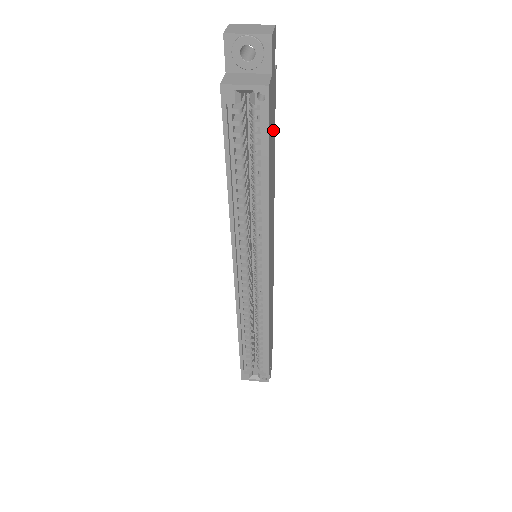
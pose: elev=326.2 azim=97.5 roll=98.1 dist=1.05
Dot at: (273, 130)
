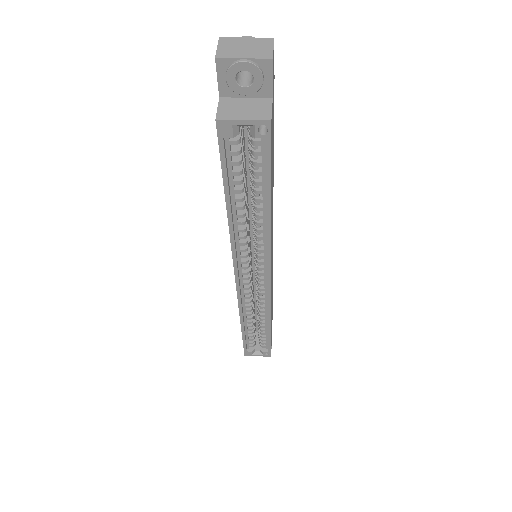
Dot at: occluded
